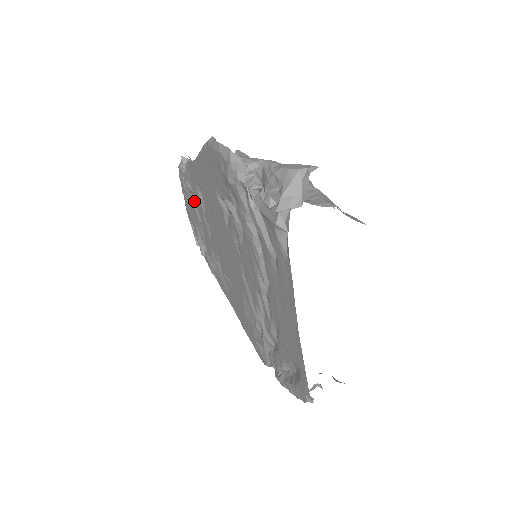
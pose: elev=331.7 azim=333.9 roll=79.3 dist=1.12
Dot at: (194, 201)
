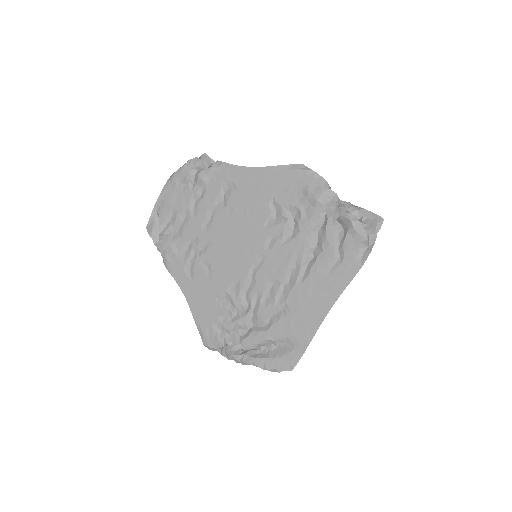
Dot at: (198, 193)
